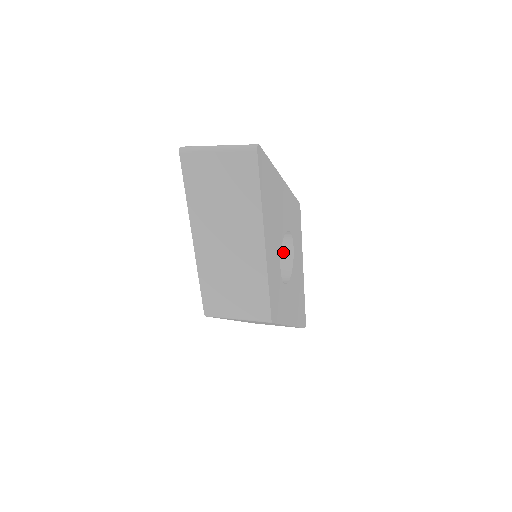
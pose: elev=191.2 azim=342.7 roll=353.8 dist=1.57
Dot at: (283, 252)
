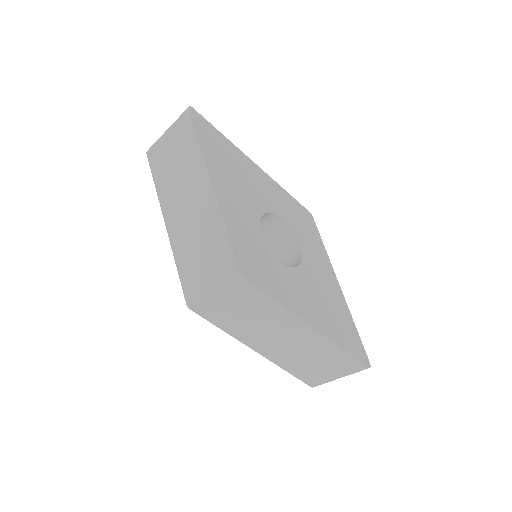
Dot at: (292, 253)
